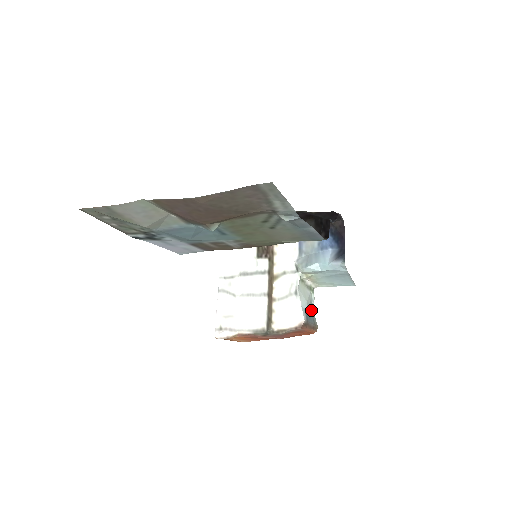
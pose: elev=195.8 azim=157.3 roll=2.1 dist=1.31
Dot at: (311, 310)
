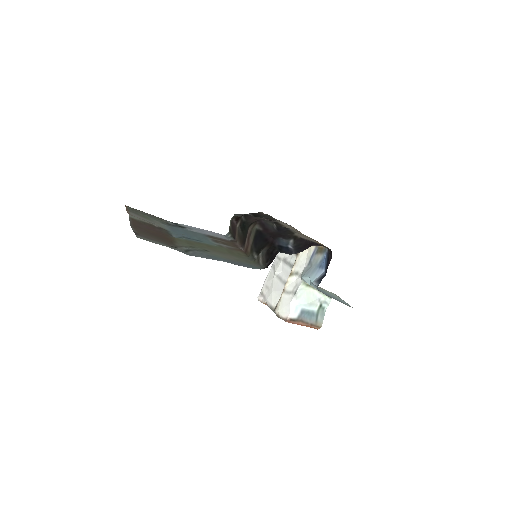
Dot at: (320, 310)
